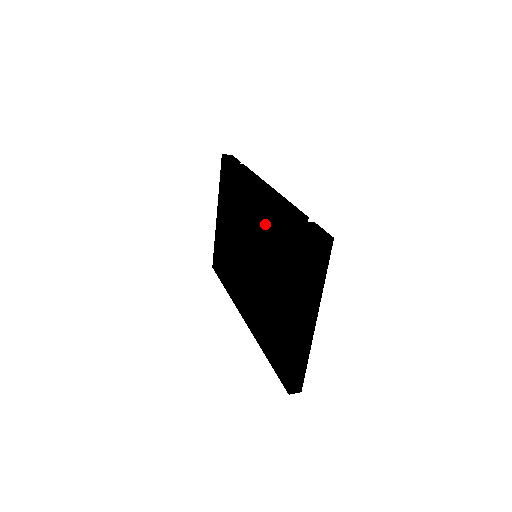
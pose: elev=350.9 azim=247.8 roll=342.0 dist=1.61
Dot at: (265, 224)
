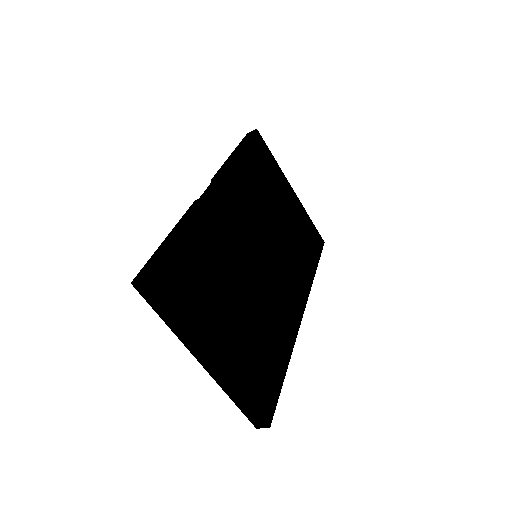
Dot at: occluded
